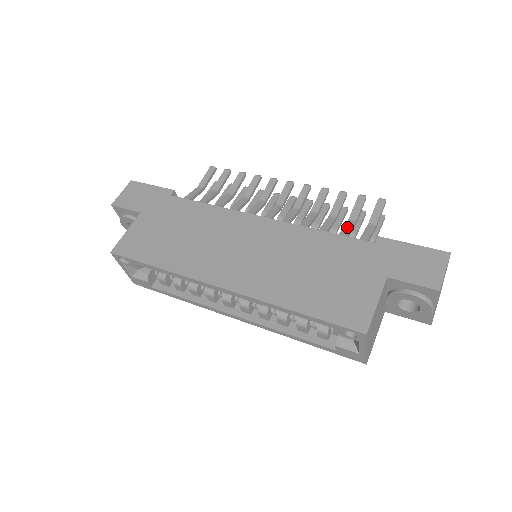
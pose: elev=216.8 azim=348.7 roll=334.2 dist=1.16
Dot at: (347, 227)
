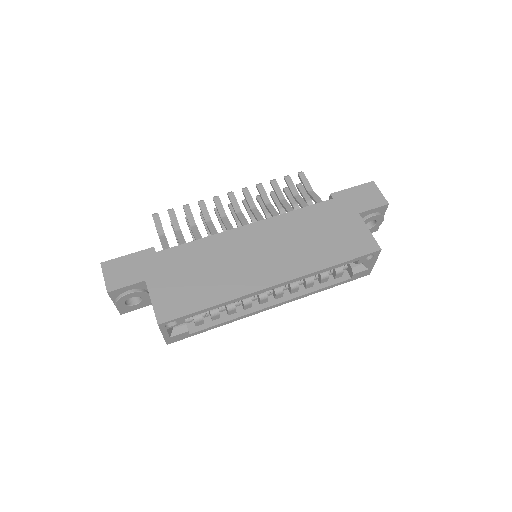
Dot at: (300, 200)
